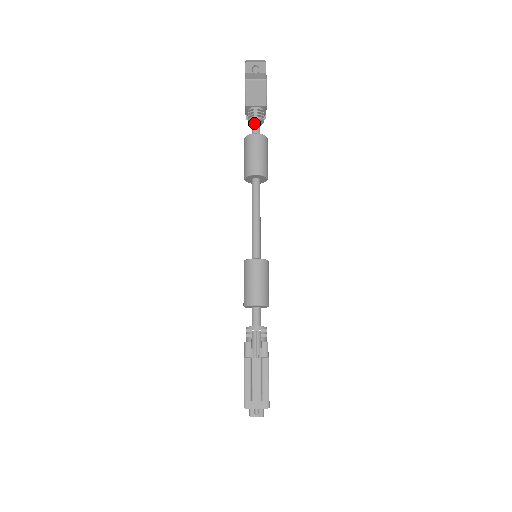
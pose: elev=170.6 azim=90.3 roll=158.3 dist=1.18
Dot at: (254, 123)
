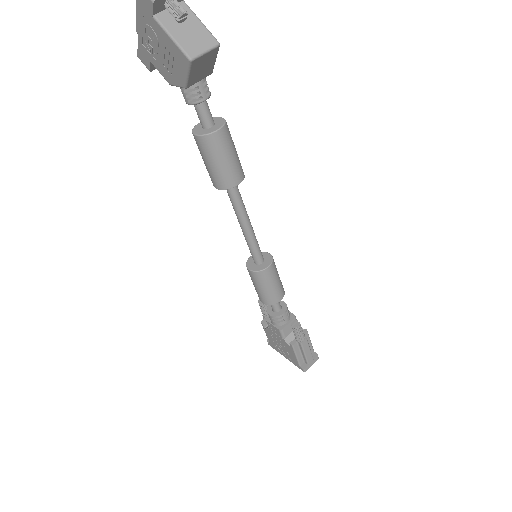
Dot at: (202, 106)
